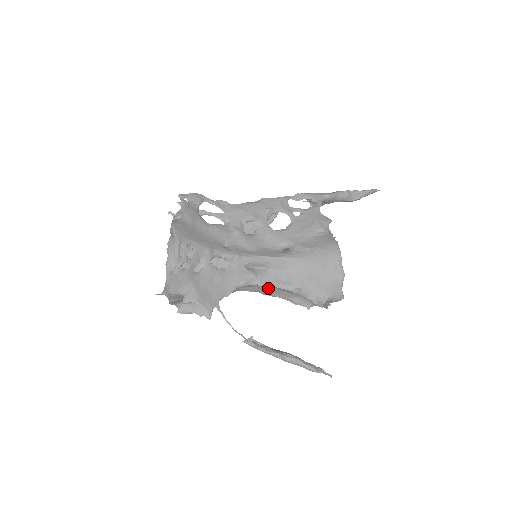
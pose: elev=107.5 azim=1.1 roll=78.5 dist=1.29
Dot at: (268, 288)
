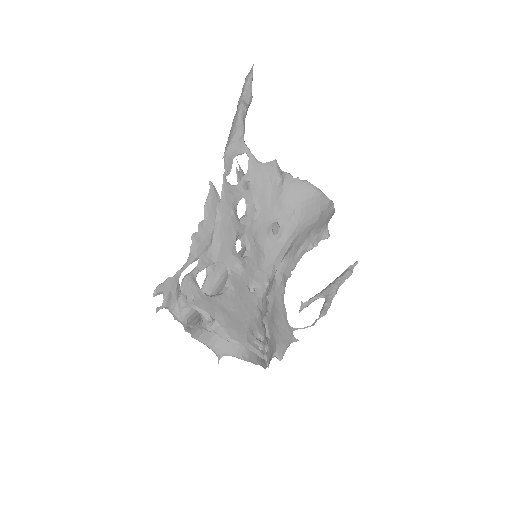
Dot at: occluded
